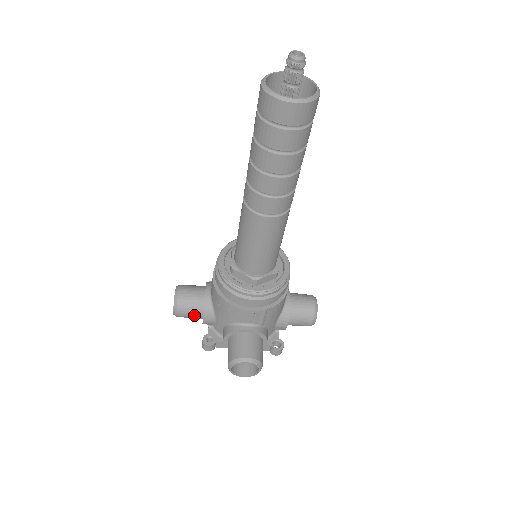
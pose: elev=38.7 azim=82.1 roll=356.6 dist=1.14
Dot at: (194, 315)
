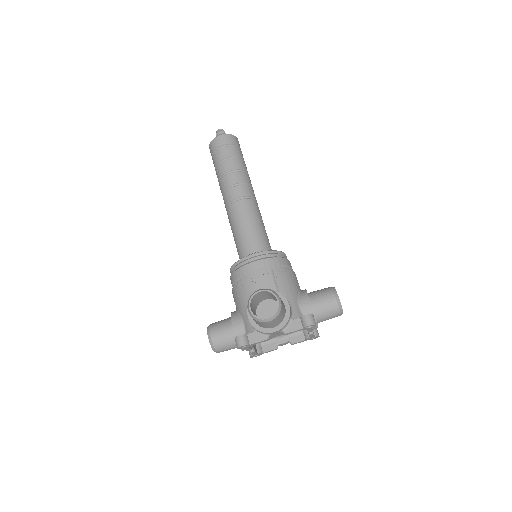
Dot at: (226, 331)
